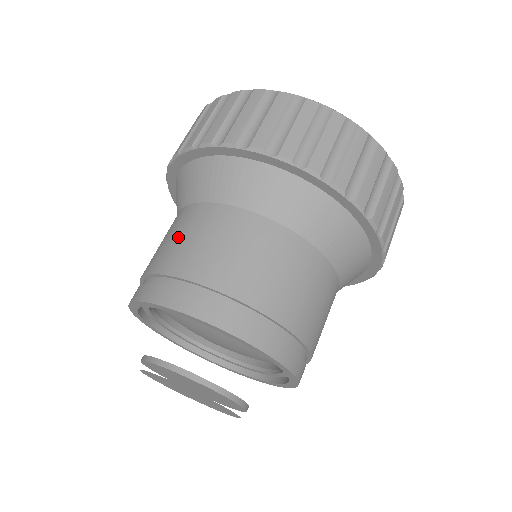
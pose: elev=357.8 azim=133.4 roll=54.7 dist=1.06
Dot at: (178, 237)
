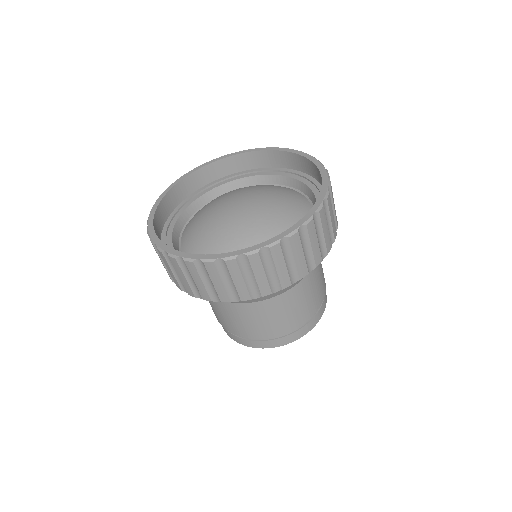
Dot at: occluded
